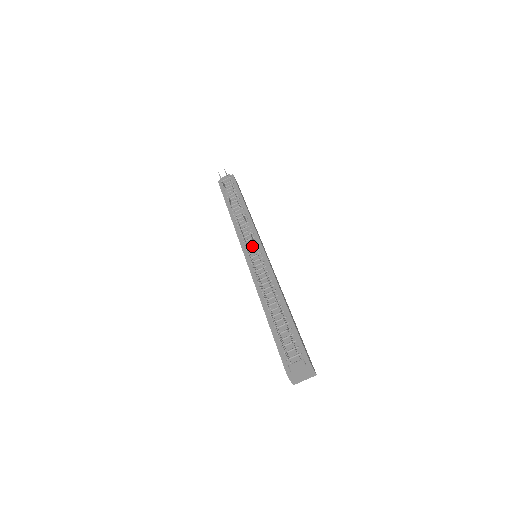
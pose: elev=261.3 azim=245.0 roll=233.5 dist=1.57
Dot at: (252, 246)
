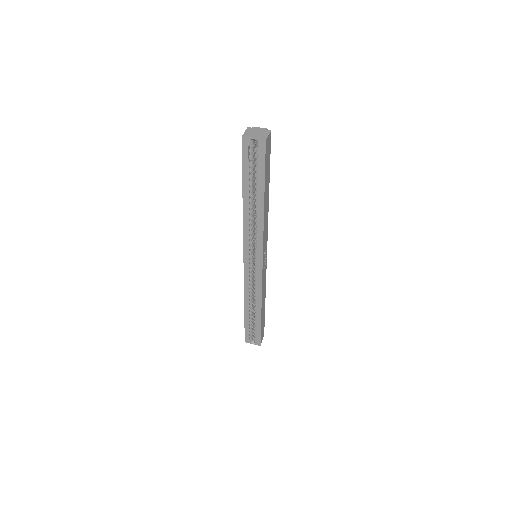
Dot at: occluded
